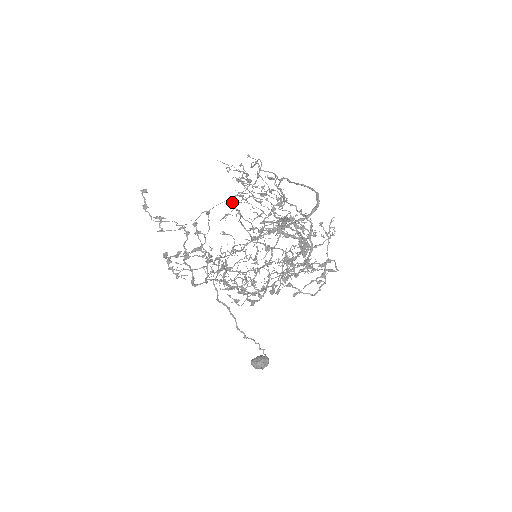
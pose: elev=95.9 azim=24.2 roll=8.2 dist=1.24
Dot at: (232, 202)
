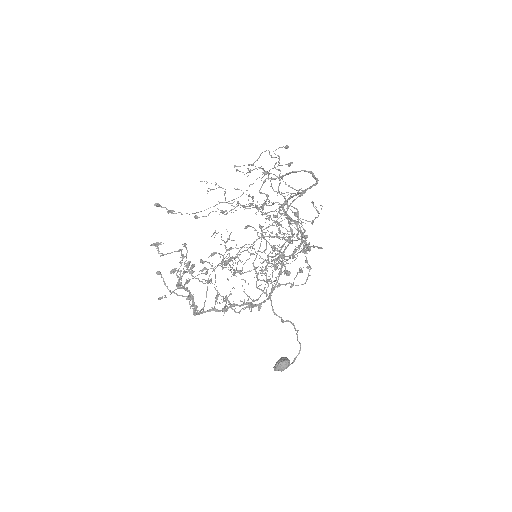
Dot at: (223, 213)
